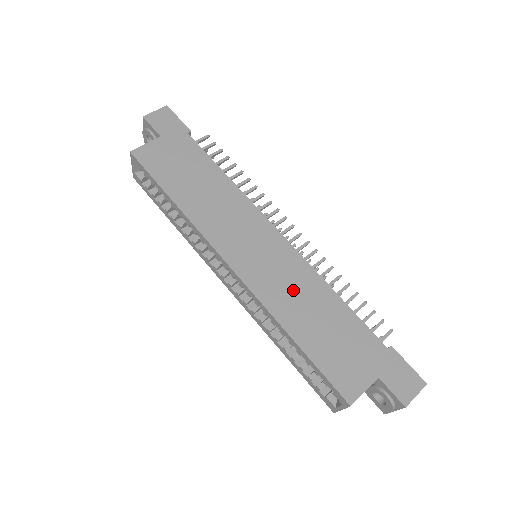
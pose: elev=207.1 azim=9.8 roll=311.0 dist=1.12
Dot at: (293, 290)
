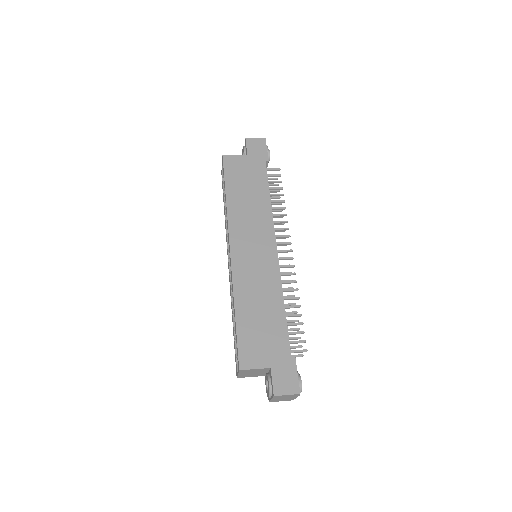
Dot at: (258, 285)
